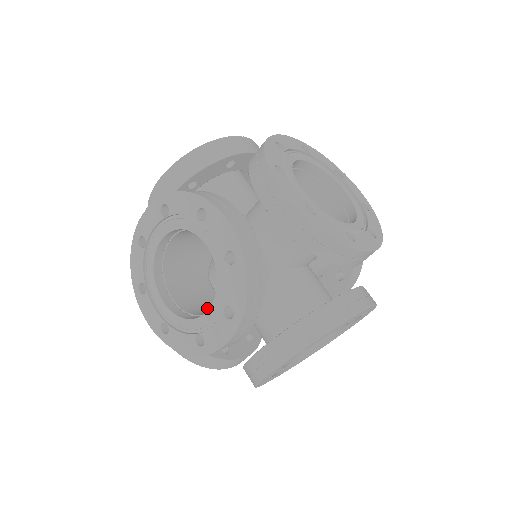
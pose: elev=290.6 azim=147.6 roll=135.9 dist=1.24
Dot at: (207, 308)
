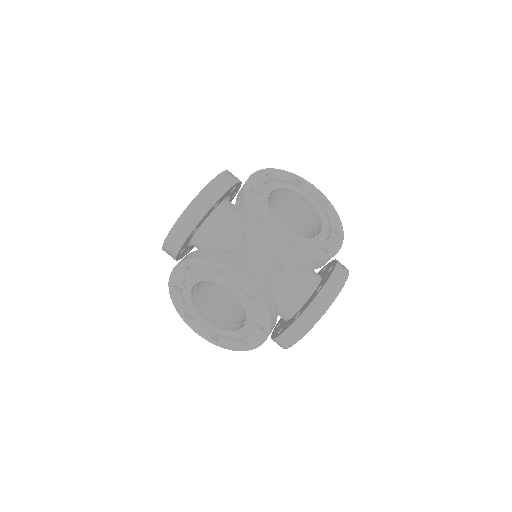
Dot at: occluded
